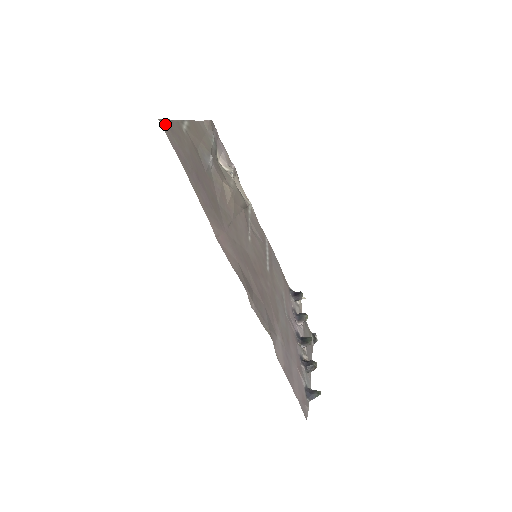
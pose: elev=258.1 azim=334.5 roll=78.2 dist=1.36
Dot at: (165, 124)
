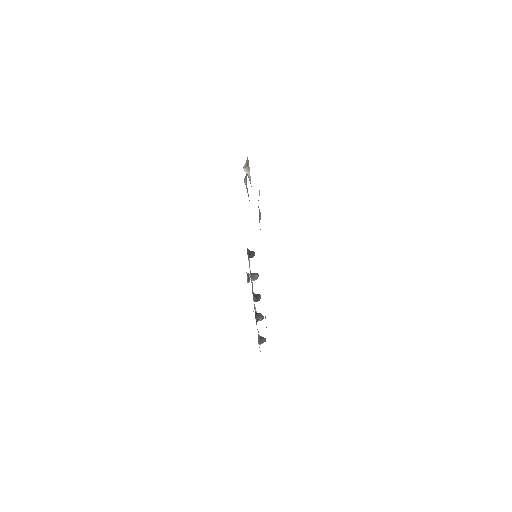
Dot at: occluded
